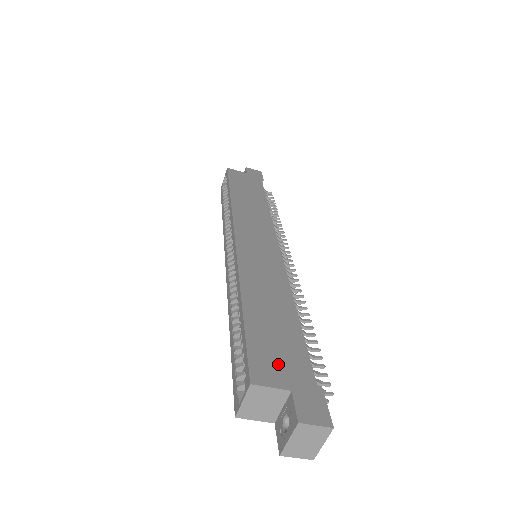
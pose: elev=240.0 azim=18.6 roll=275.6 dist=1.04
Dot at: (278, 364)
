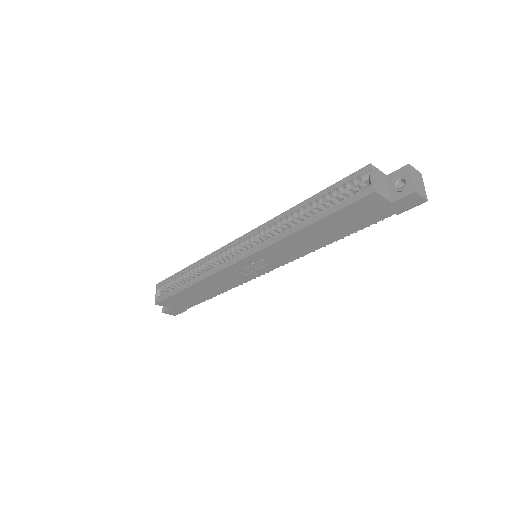
Dot at: occluded
